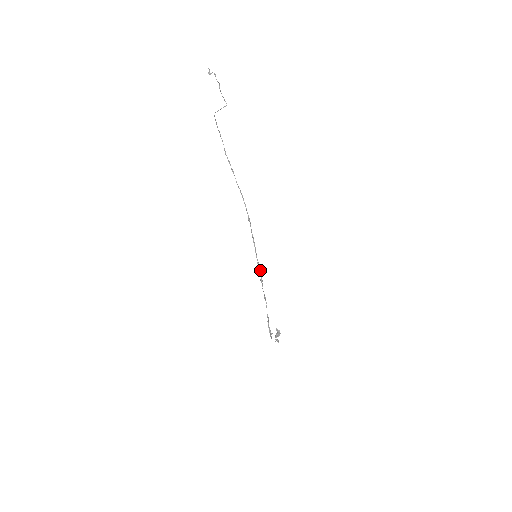
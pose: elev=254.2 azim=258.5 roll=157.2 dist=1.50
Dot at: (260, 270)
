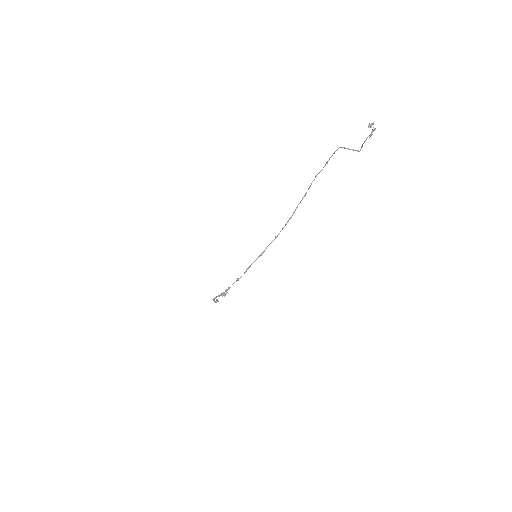
Dot at: occluded
